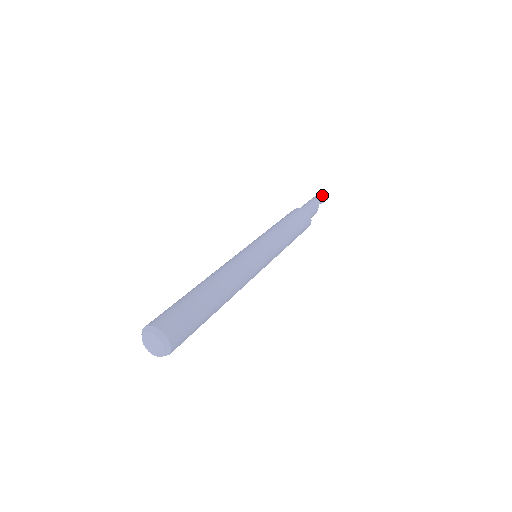
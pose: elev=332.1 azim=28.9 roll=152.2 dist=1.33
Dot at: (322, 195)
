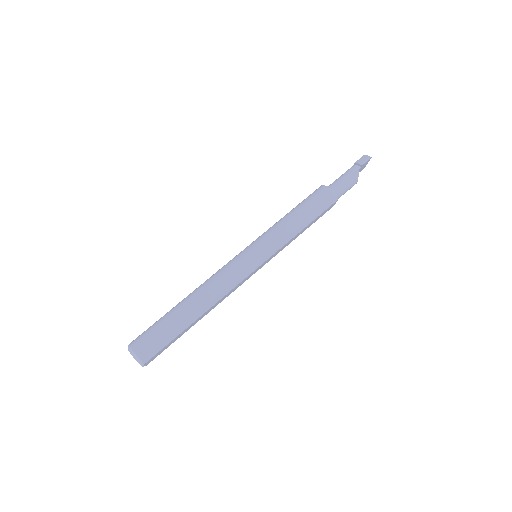
Dot at: (364, 156)
